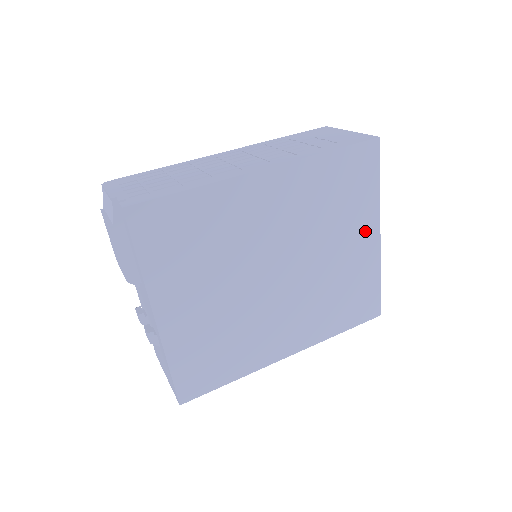
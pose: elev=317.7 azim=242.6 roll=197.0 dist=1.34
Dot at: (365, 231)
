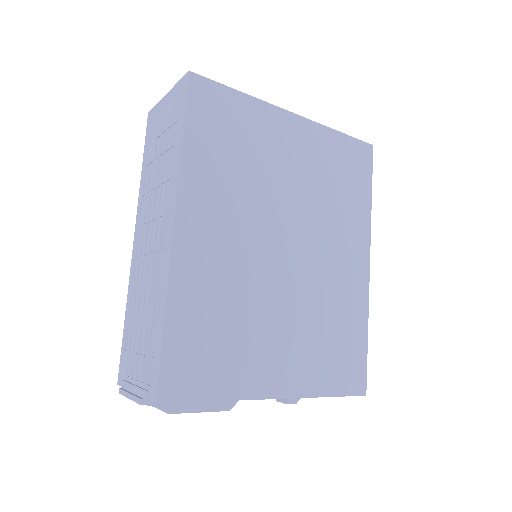
Dot at: (283, 130)
